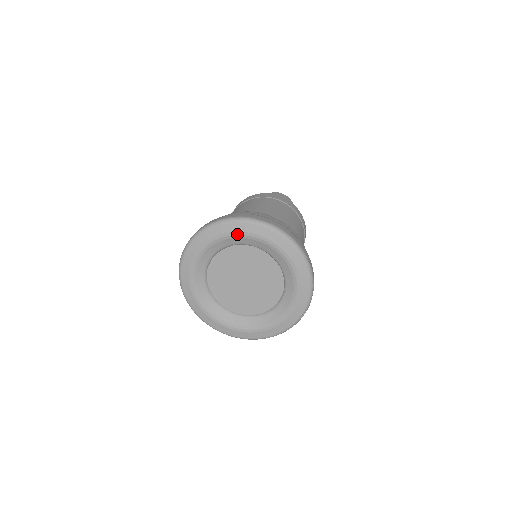
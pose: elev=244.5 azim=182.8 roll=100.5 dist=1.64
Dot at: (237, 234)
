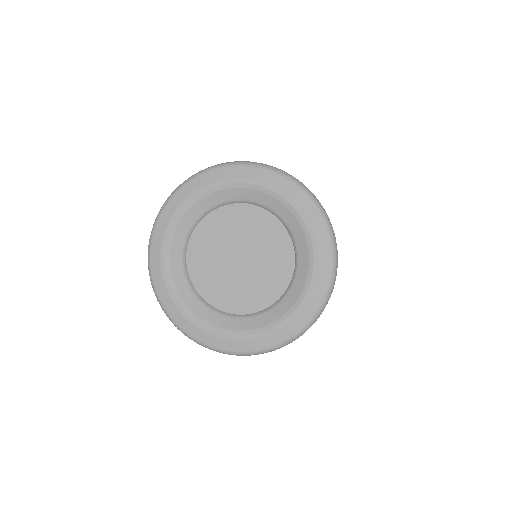
Dot at: (271, 189)
